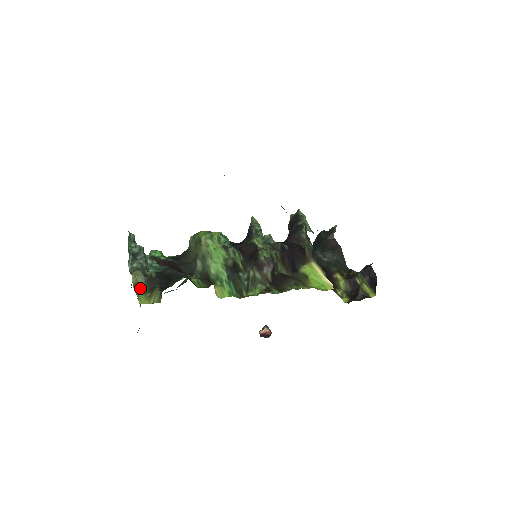
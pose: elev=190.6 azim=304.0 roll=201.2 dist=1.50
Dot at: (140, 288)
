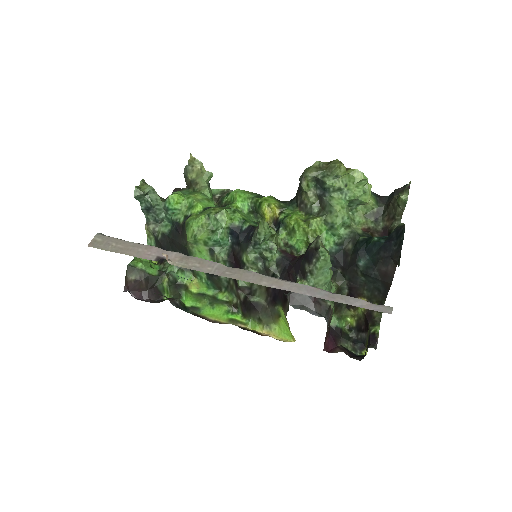
Dot at: (151, 241)
